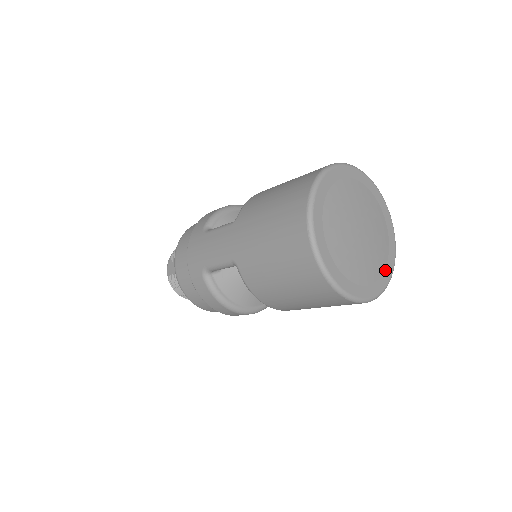
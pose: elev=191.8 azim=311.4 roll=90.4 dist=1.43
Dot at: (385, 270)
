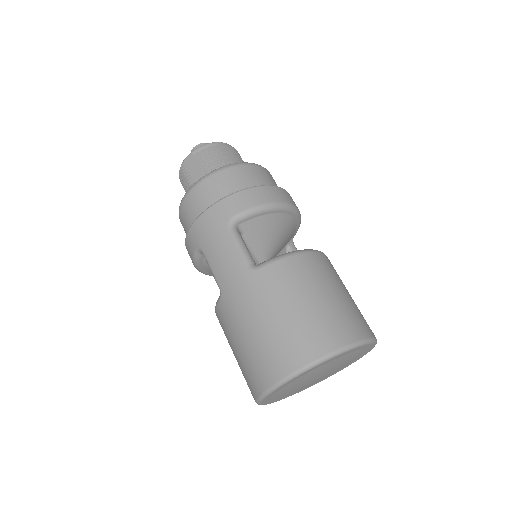
Dot at: (313, 384)
